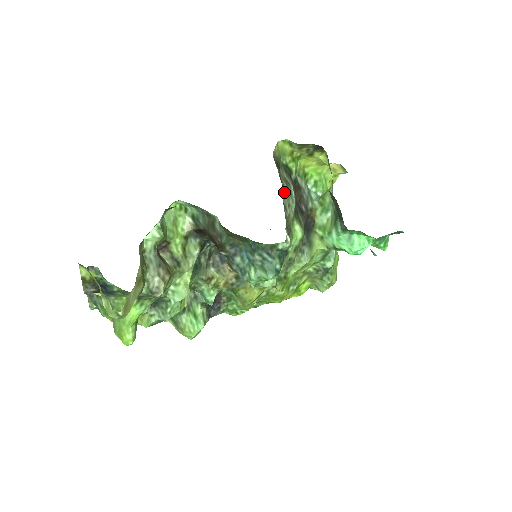
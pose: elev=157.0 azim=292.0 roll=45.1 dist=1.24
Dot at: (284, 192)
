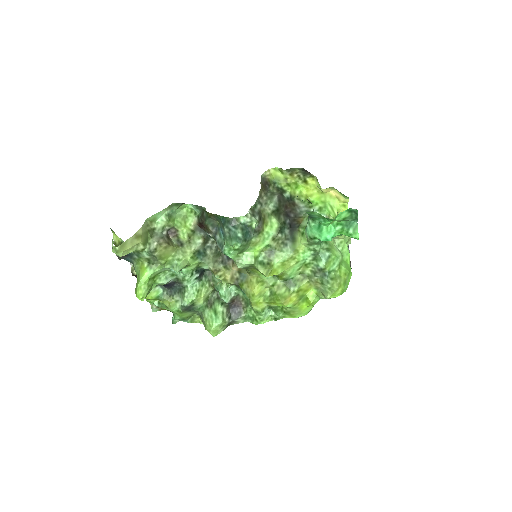
Dot at: (264, 196)
